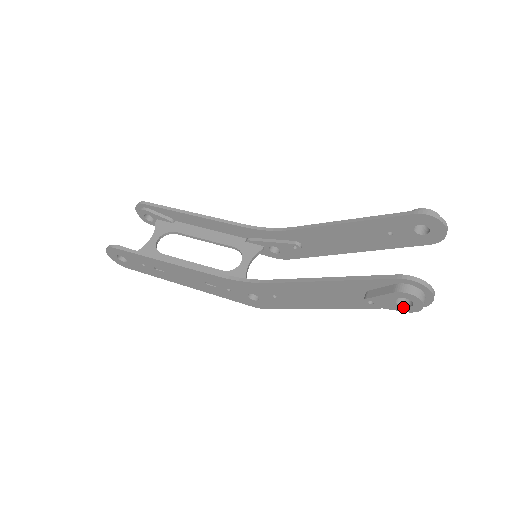
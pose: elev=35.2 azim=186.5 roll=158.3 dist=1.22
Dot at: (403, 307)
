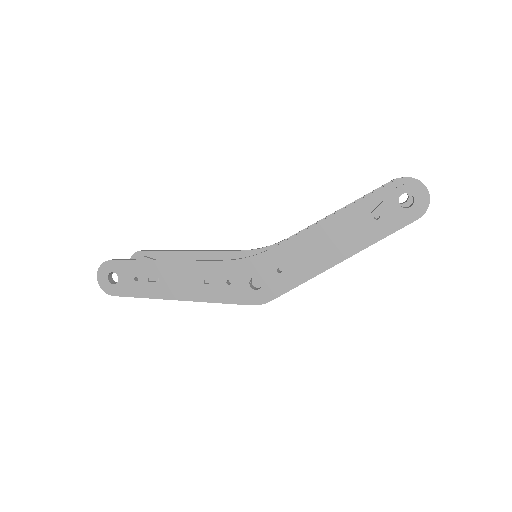
Dot at: (406, 209)
